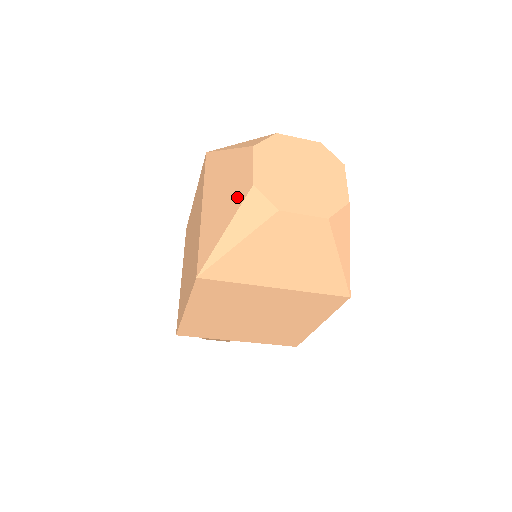
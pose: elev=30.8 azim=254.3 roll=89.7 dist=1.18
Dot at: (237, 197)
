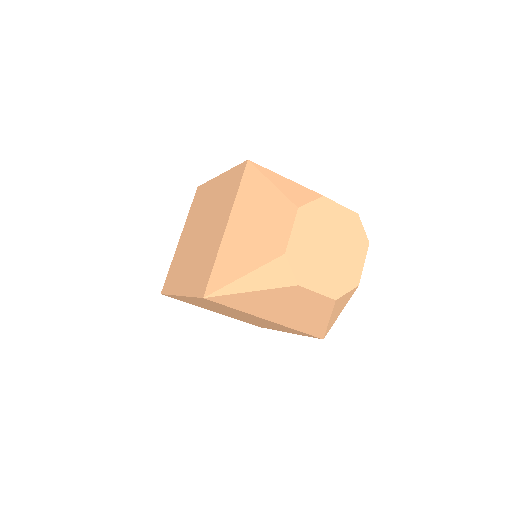
Dot at: (265, 251)
